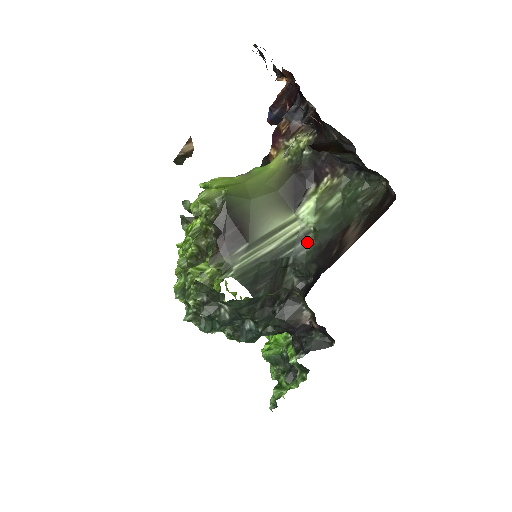
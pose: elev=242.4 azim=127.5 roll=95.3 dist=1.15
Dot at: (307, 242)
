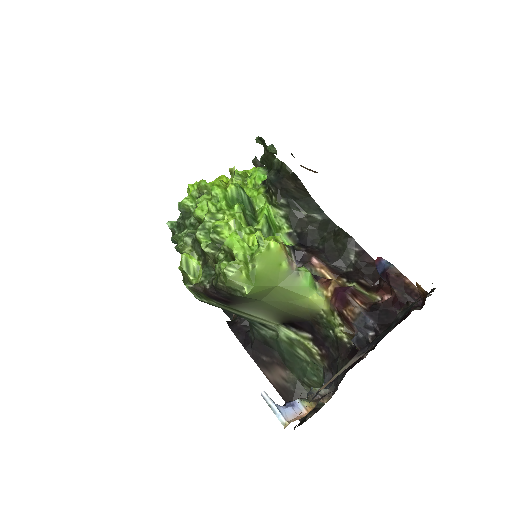
Dot at: (266, 331)
